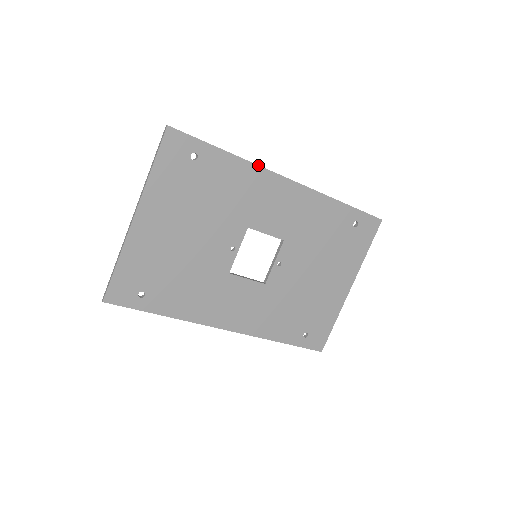
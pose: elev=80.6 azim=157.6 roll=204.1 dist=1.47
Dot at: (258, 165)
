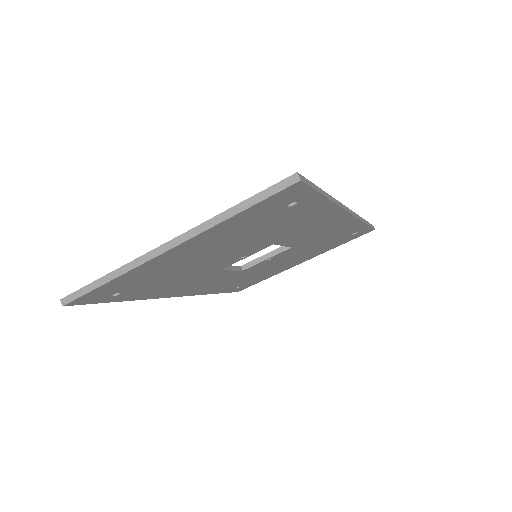
Dot at: (341, 206)
